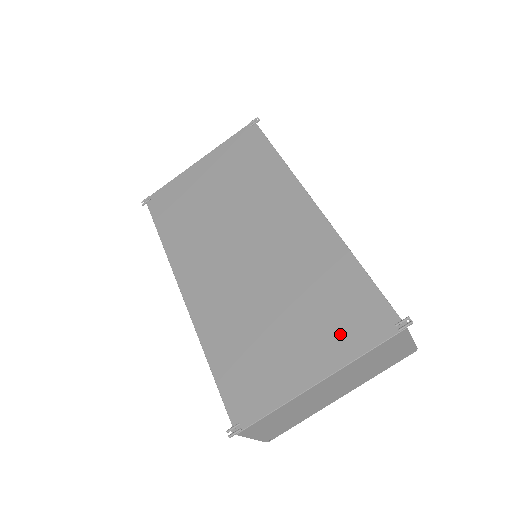
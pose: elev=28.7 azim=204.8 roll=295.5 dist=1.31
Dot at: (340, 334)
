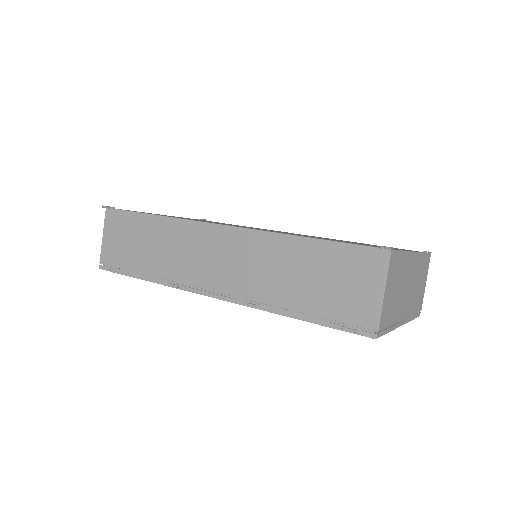
Dot at: occluded
